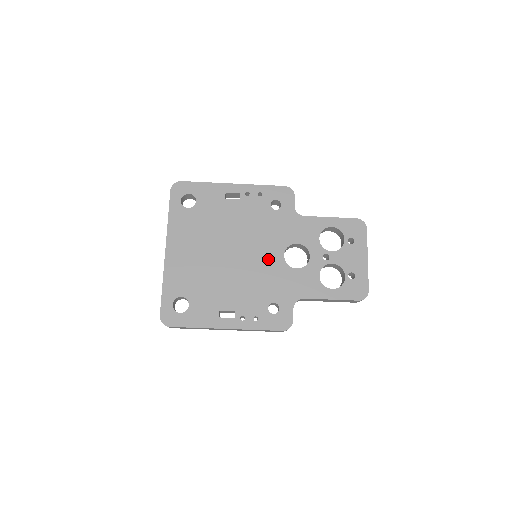
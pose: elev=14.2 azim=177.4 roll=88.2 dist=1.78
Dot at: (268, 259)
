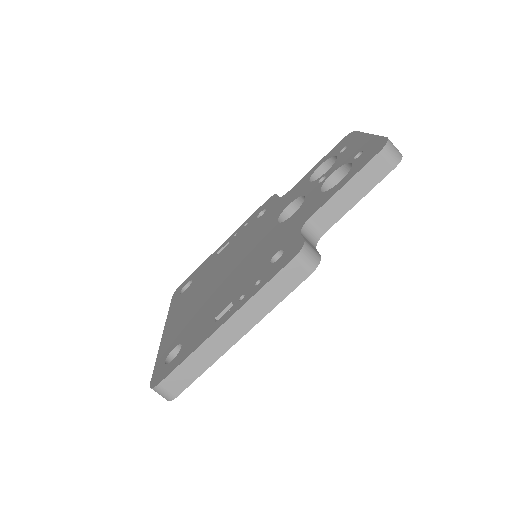
Dot at: (261, 240)
